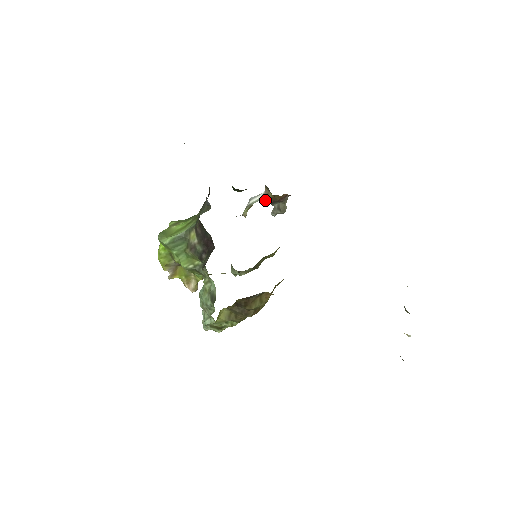
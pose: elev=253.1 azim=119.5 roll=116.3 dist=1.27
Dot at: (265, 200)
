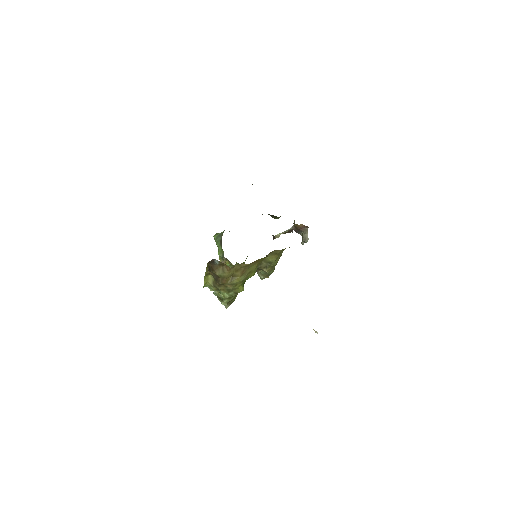
Dot at: (294, 229)
